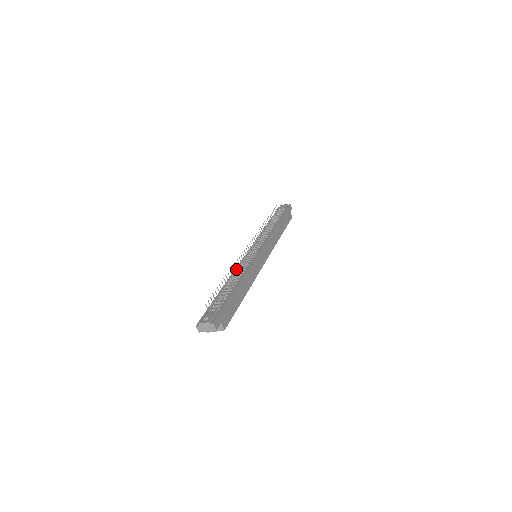
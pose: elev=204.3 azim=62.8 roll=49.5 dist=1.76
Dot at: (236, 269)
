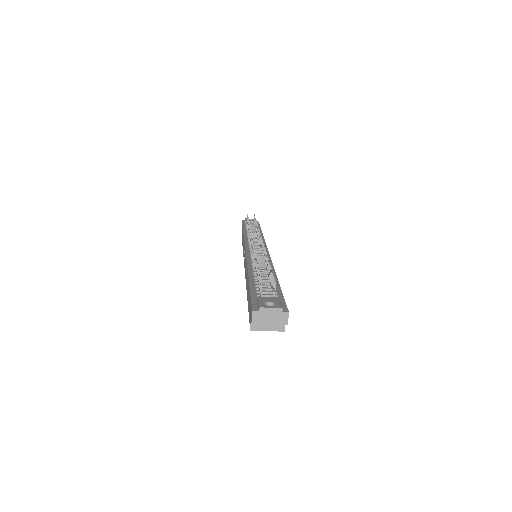
Dot at: occluded
